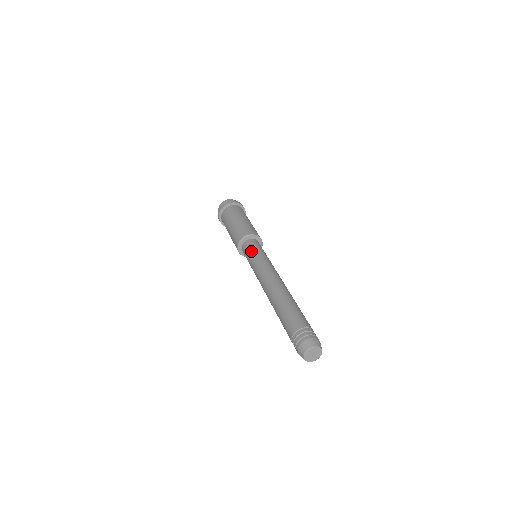
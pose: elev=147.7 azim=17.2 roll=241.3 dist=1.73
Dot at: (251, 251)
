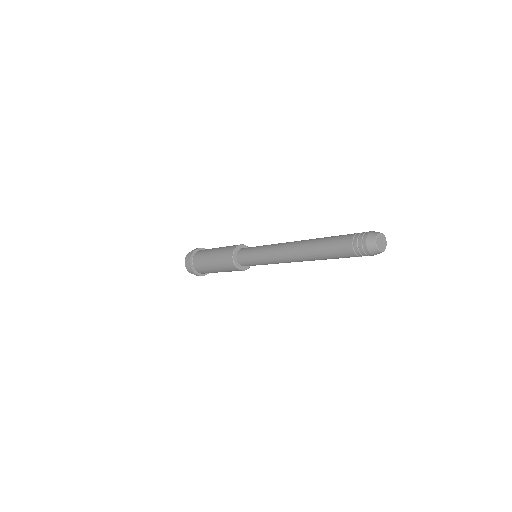
Dot at: (251, 249)
